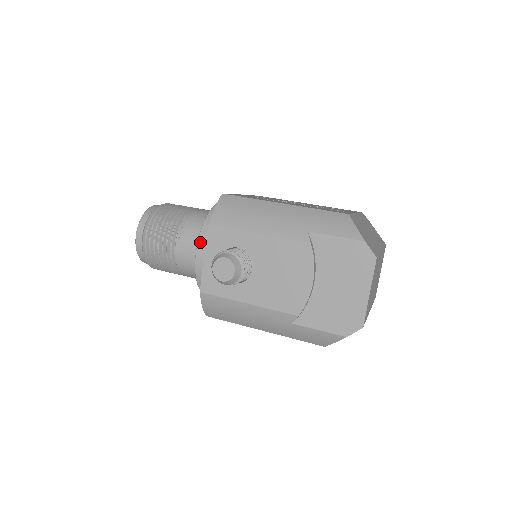
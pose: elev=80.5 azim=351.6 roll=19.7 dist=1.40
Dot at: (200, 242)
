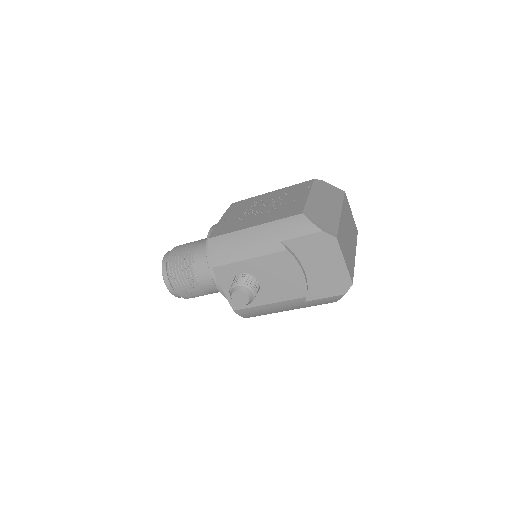
Dot at: (213, 276)
